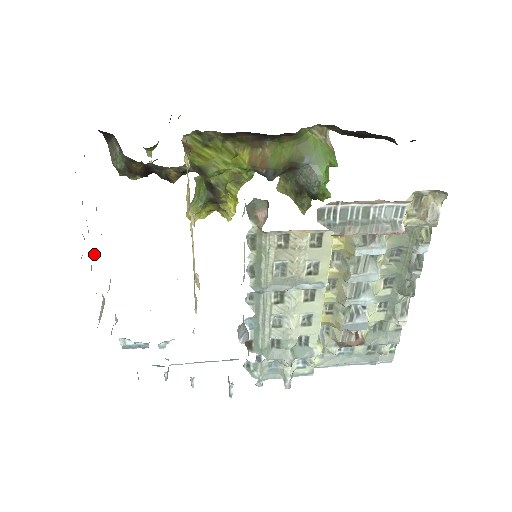
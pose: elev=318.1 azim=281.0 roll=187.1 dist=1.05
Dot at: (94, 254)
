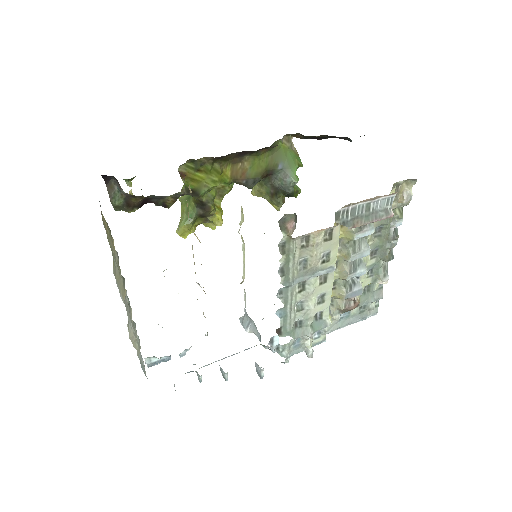
Dot at: occluded
